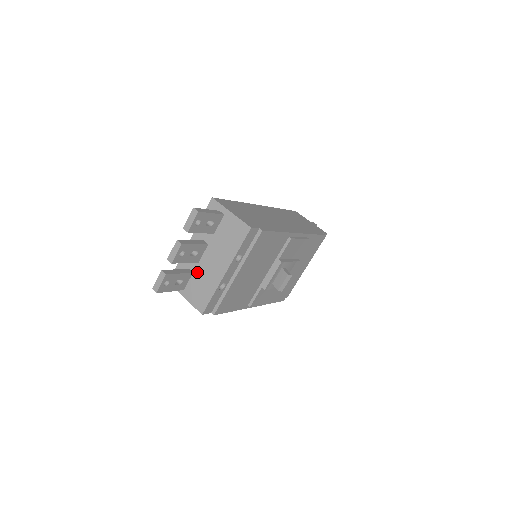
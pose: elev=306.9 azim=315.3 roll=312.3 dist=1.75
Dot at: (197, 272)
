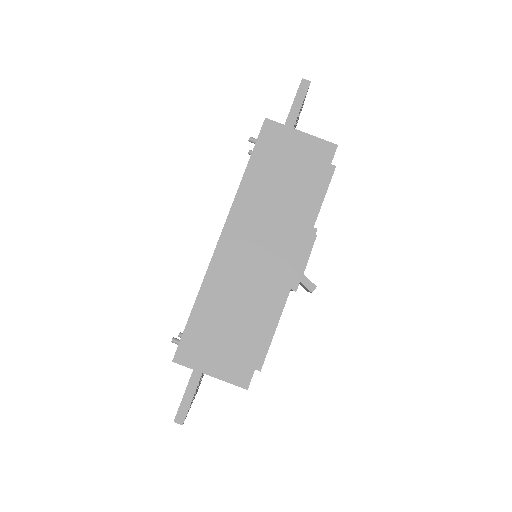
Dot at: occluded
